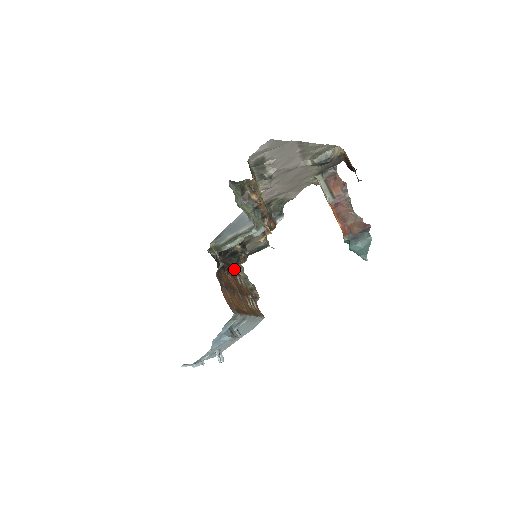
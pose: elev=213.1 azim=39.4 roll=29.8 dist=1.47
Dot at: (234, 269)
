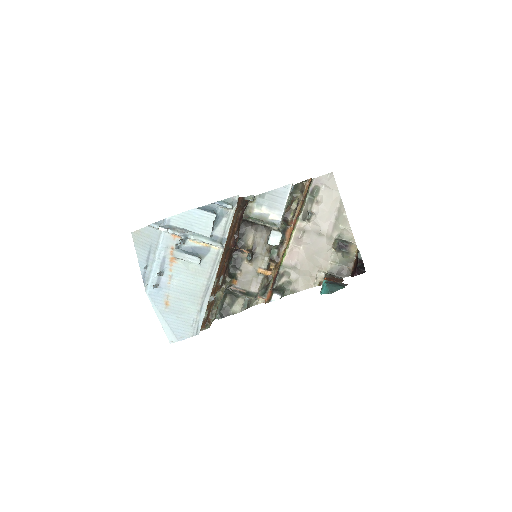
Dot at: (225, 275)
